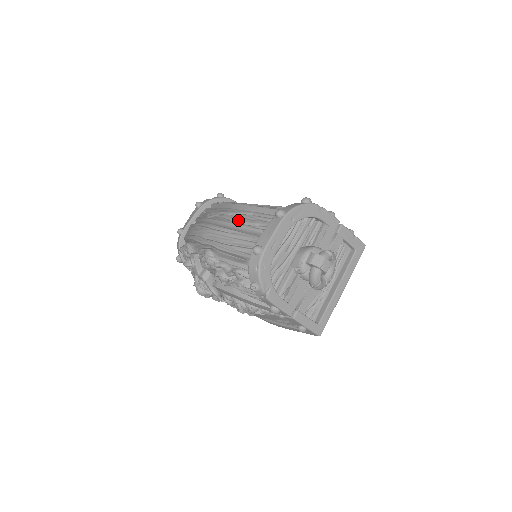
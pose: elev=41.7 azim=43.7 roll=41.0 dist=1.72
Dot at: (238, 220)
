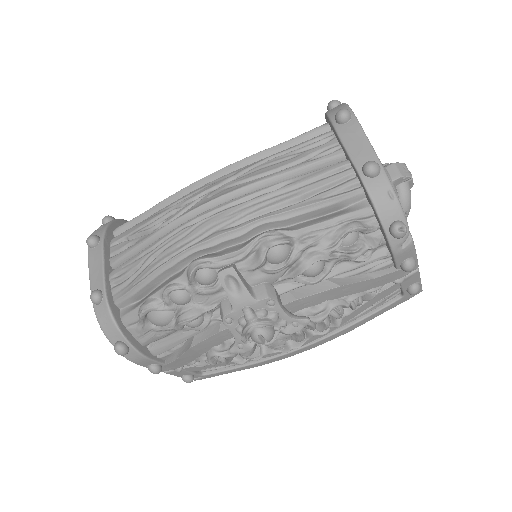
Dot at: (266, 171)
